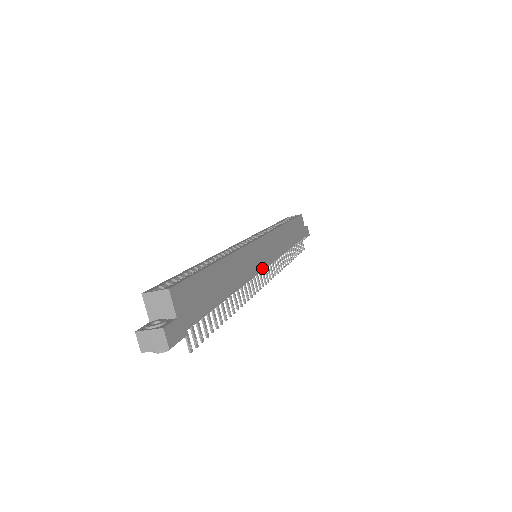
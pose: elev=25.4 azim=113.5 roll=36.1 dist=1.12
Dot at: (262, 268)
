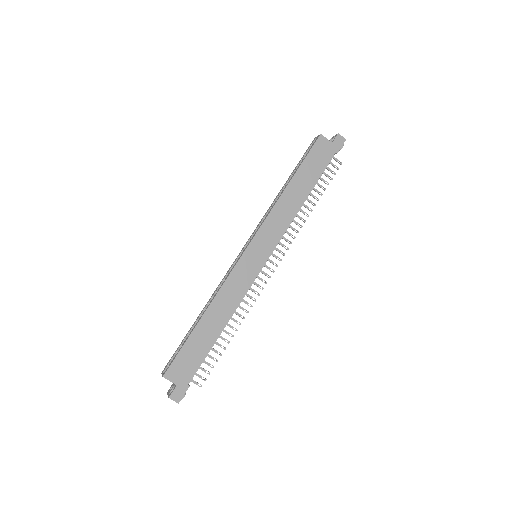
Dot at: (258, 271)
